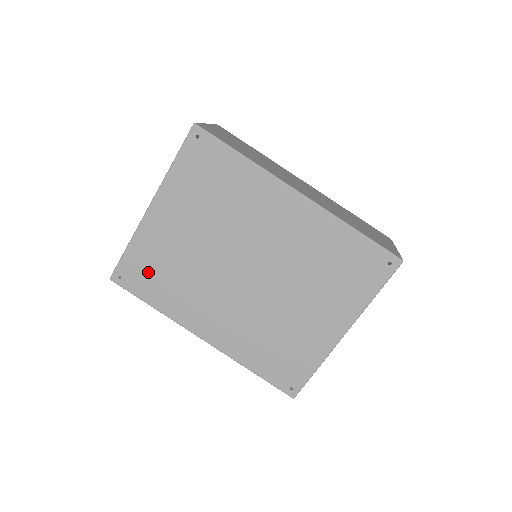
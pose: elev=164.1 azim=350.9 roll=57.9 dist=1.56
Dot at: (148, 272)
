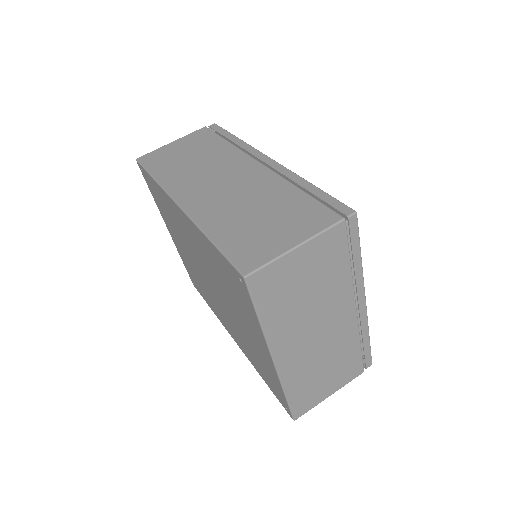
Dot at: (195, 281)
